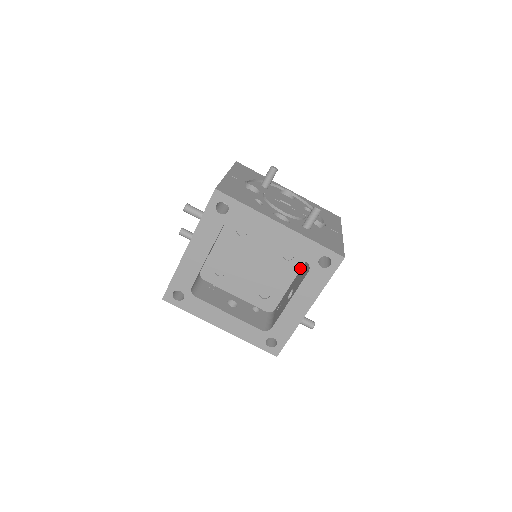
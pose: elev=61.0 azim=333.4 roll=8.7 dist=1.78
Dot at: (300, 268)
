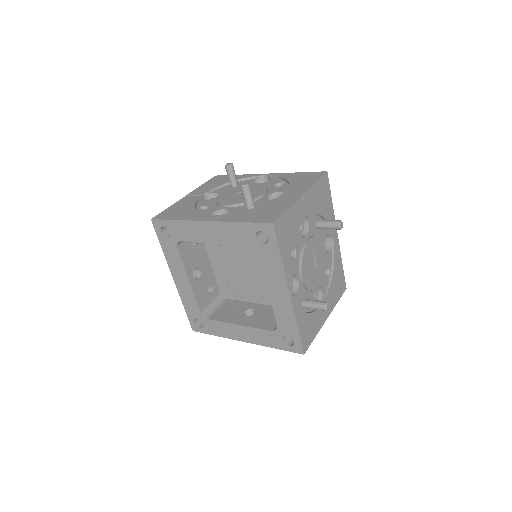
Dot at: occluded
